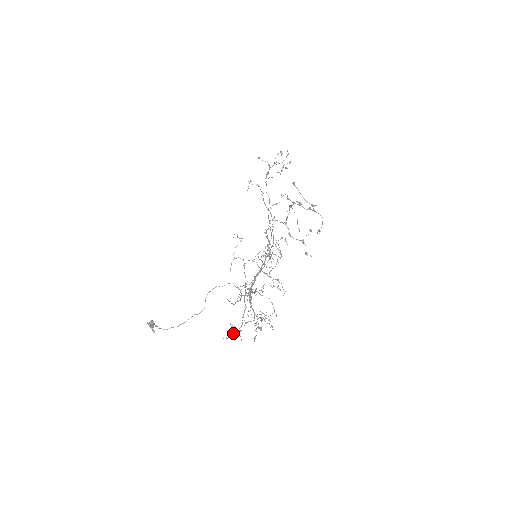
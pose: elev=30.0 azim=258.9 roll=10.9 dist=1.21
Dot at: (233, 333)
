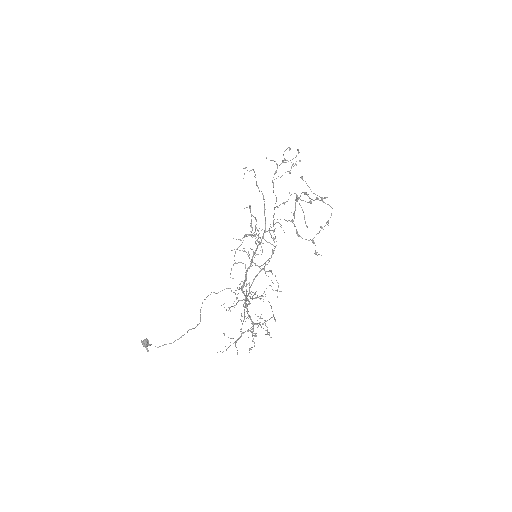
Dot at: (229, 346)
